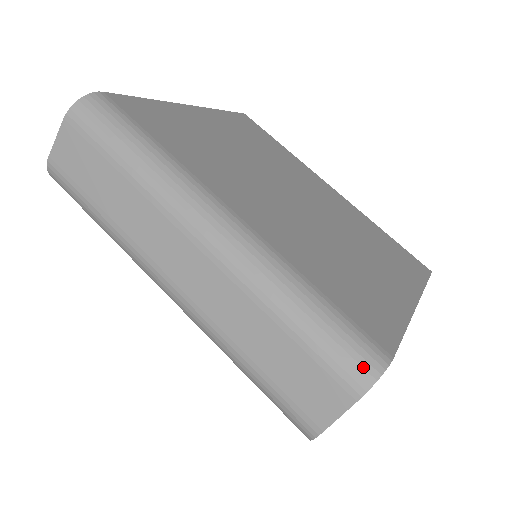
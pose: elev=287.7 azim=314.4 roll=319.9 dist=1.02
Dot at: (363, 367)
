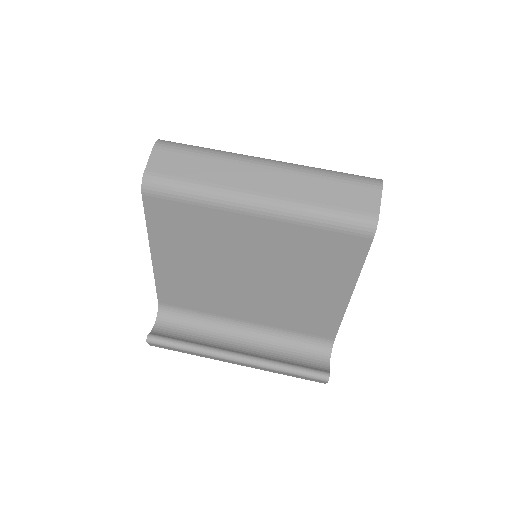
Dot at: (373, 179)
